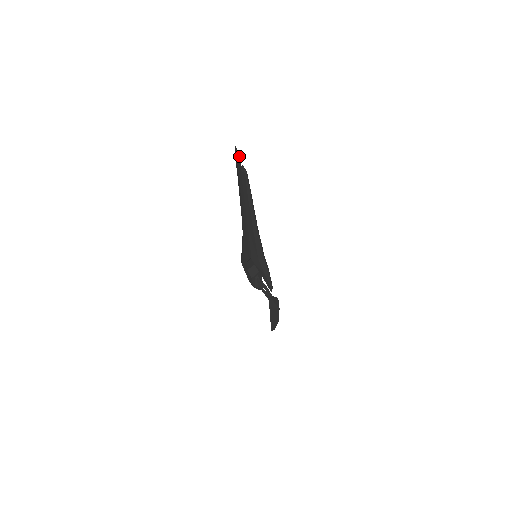
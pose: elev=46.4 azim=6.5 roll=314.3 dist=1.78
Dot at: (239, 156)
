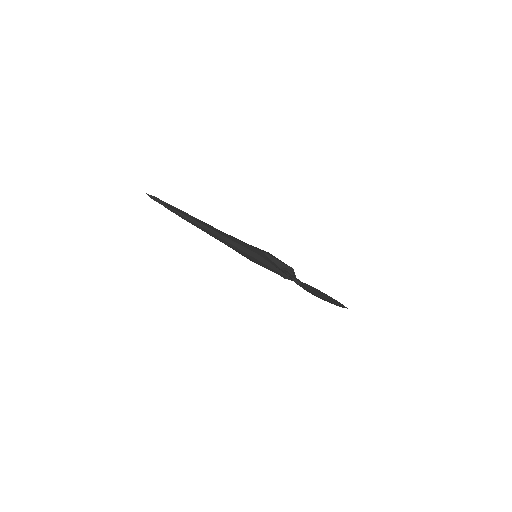
Dot at: (156, 197)
